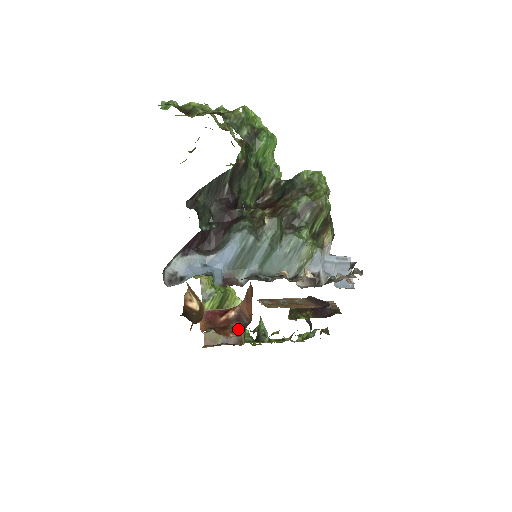
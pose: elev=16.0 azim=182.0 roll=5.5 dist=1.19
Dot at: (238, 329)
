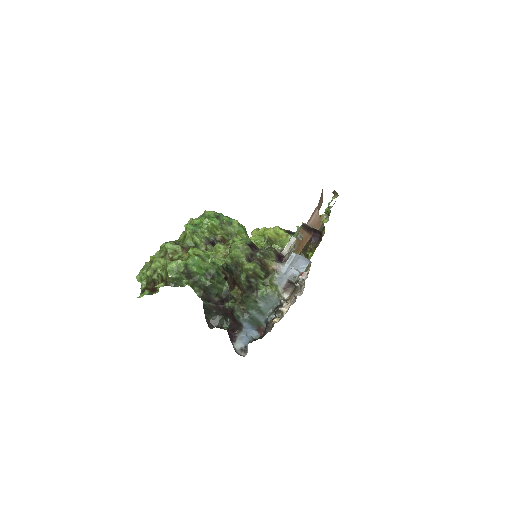
Dot at: occluded
